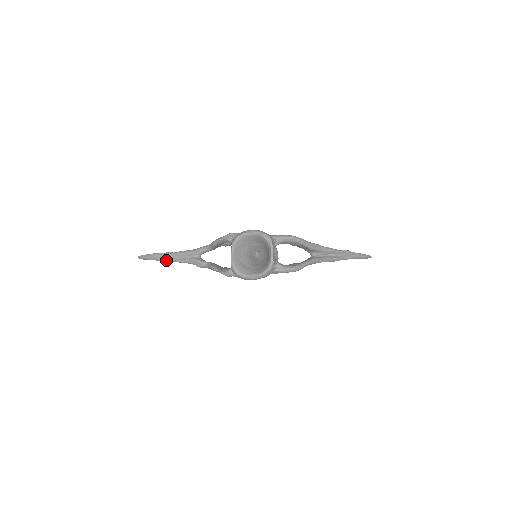
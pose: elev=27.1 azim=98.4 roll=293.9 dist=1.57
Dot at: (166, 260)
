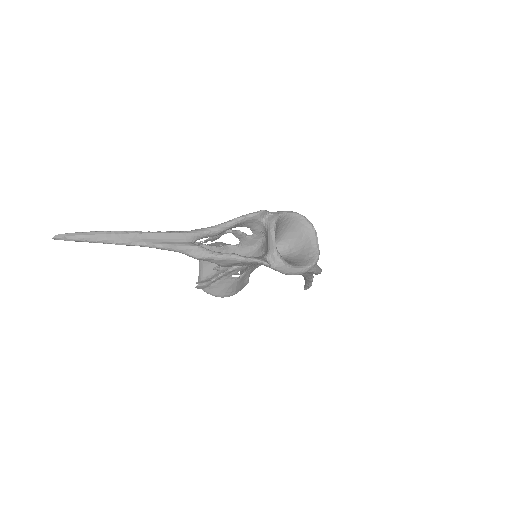
Dot at: (131, 243)
